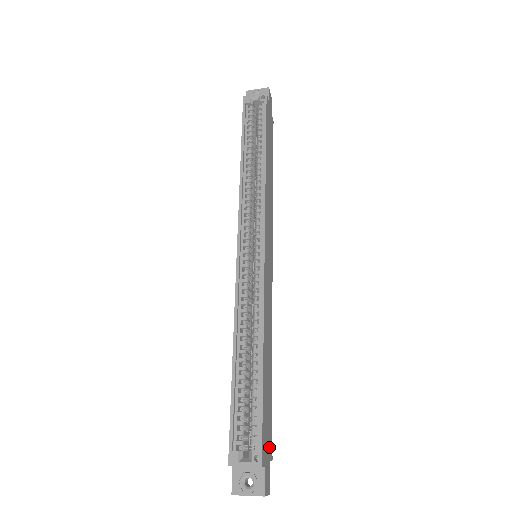
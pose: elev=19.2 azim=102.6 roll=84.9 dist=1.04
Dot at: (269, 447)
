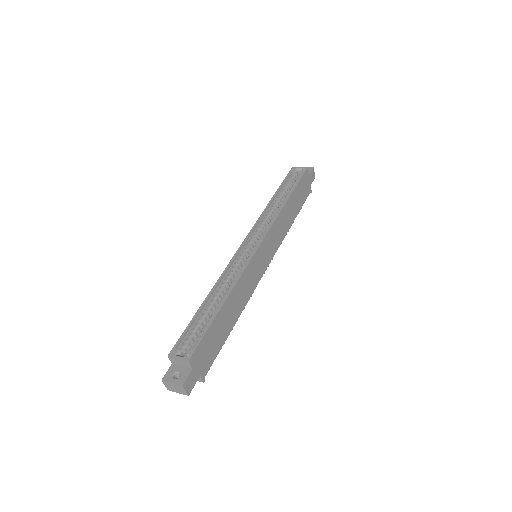
Dot at: (204, 367)
